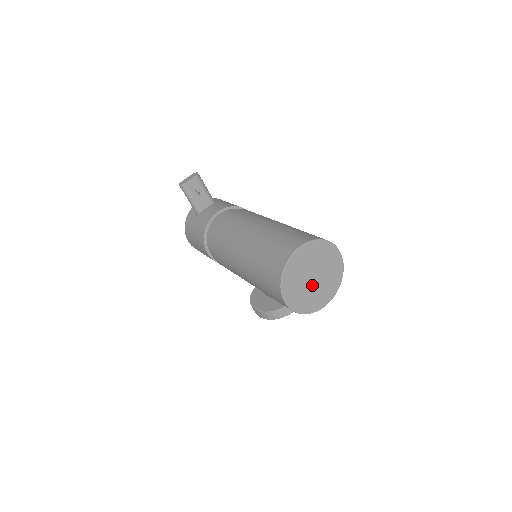
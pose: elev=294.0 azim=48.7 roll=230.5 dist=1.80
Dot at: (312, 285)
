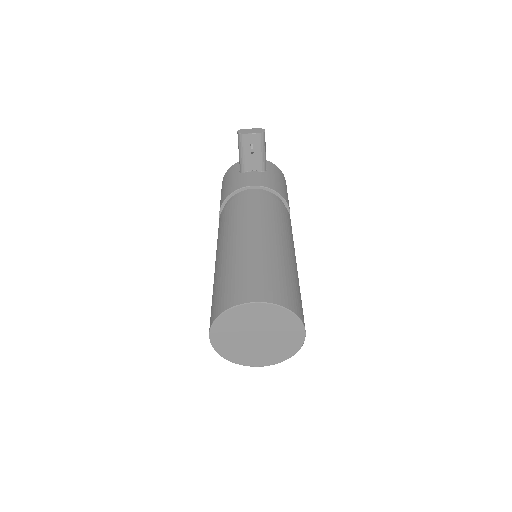
Dot at: (252, 342)
